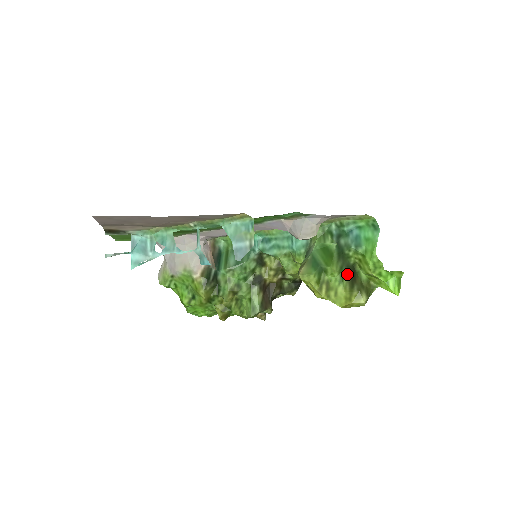
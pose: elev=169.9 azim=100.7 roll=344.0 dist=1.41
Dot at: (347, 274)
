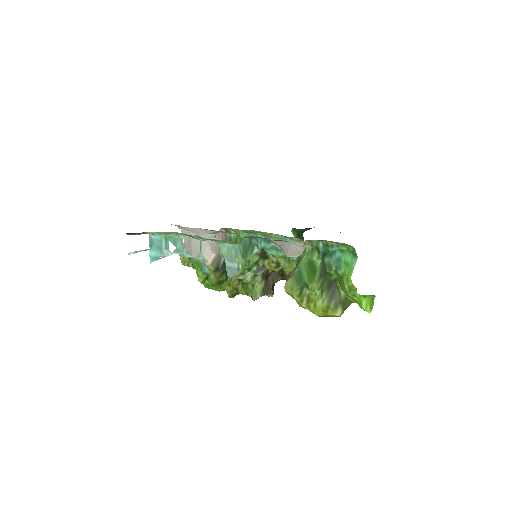
Dot at: (327, 289)
